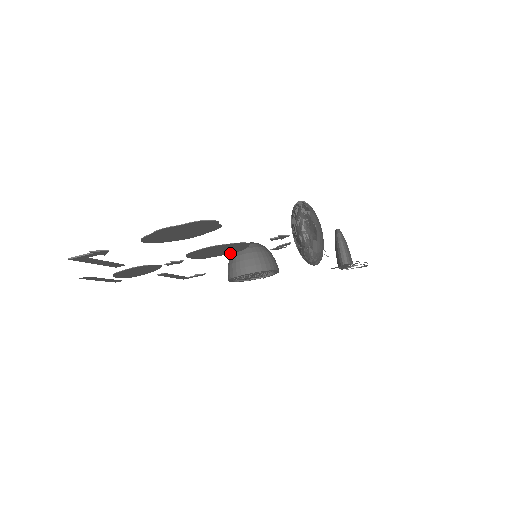
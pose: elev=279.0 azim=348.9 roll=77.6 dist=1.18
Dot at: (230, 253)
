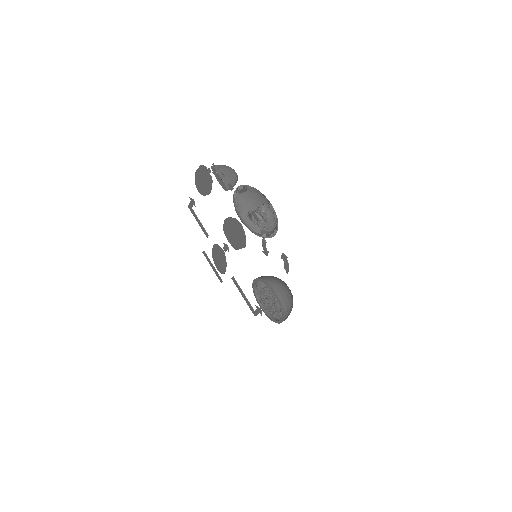
Dot at: (244, 246)
